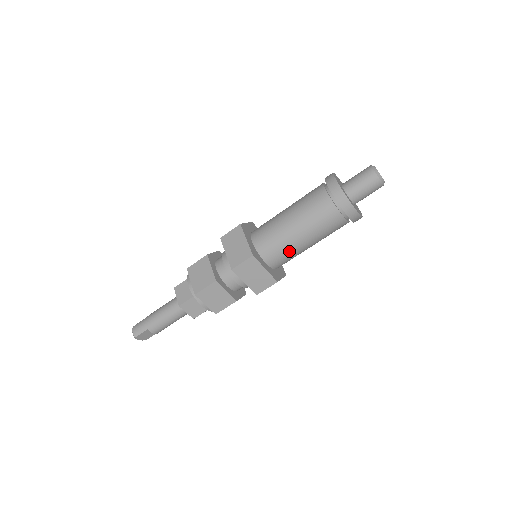
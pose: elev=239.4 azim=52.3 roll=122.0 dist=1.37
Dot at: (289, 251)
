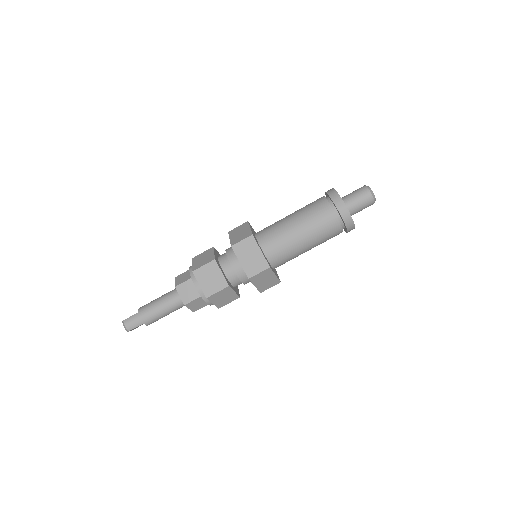
Dot at: (293, 257)
